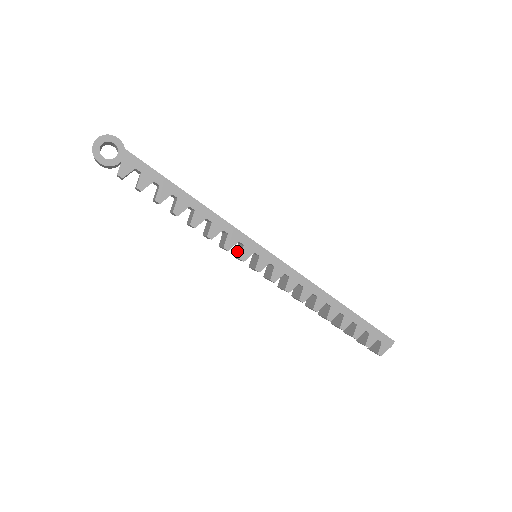
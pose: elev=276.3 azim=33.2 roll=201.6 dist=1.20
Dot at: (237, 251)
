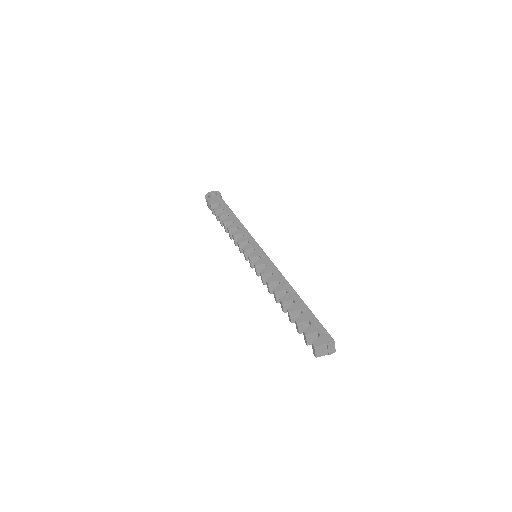
Dot at: occluded
